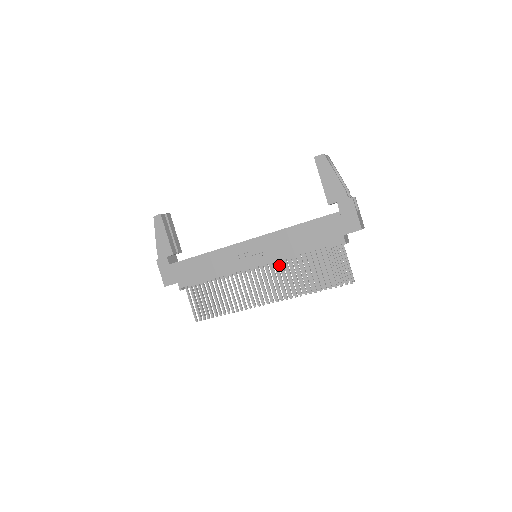
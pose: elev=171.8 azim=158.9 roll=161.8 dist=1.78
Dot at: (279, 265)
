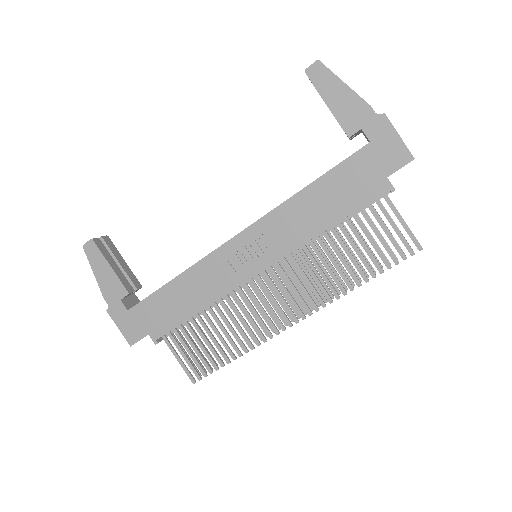
Dot at: occluded
